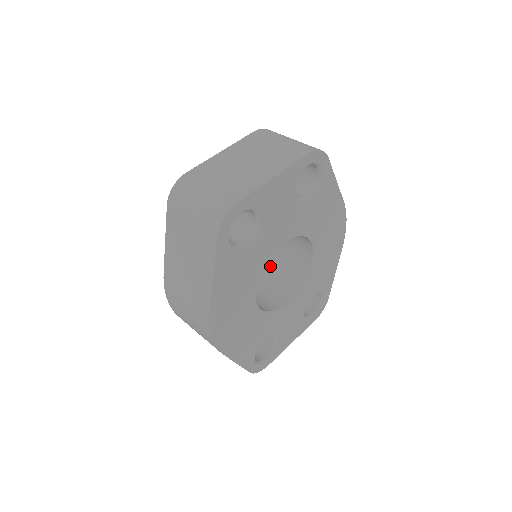
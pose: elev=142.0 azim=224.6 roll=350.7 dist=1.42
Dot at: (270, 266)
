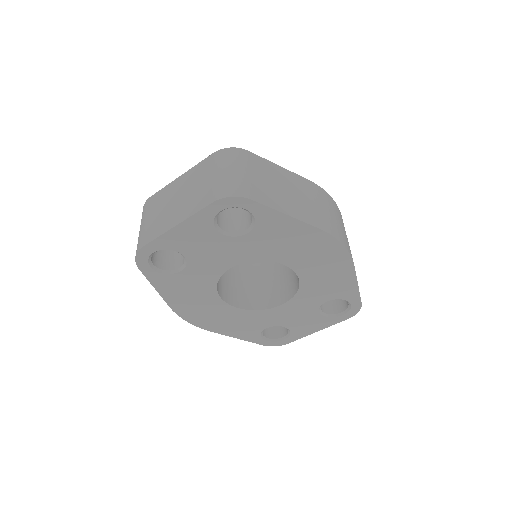
Dot at: occluded
